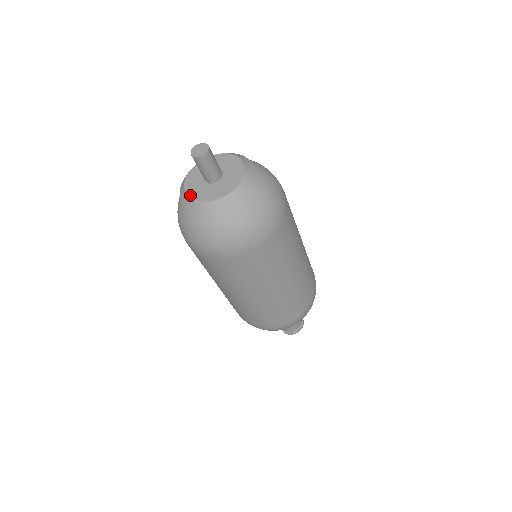
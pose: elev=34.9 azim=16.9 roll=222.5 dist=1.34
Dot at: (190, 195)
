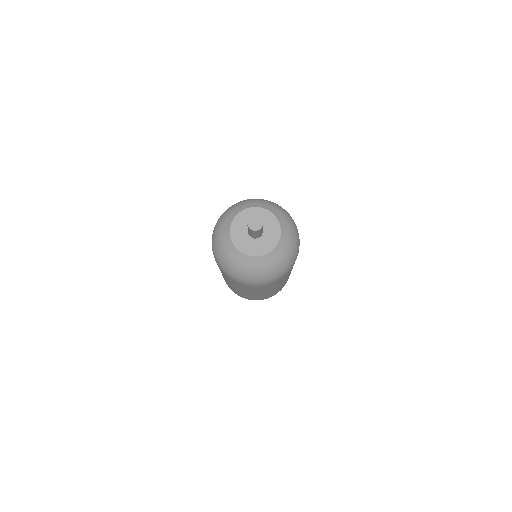
Dot at: (239, 249)
